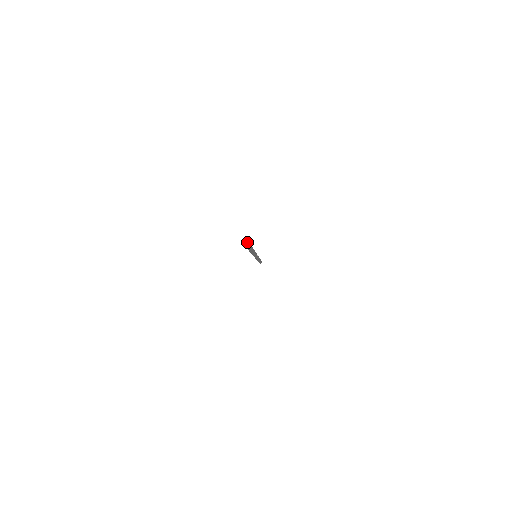
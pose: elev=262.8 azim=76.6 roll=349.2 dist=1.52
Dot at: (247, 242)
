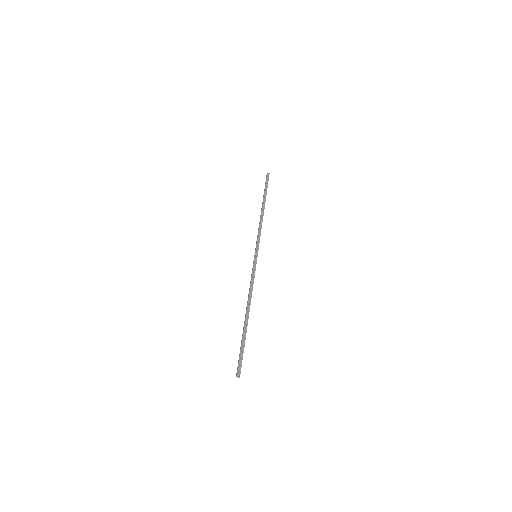
Dot at: (239, 376)
